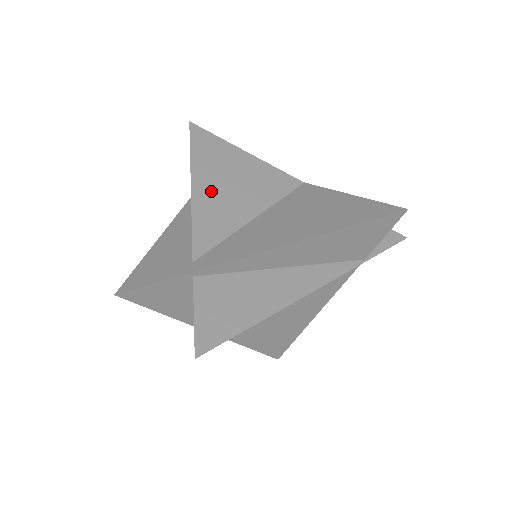
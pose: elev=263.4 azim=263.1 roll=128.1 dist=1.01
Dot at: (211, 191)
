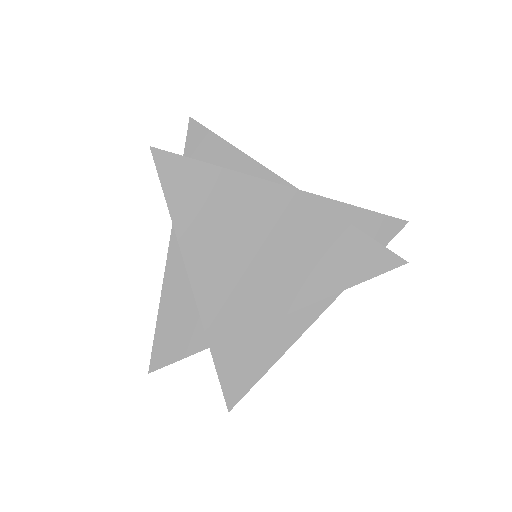
Dot at: (201, 244)
